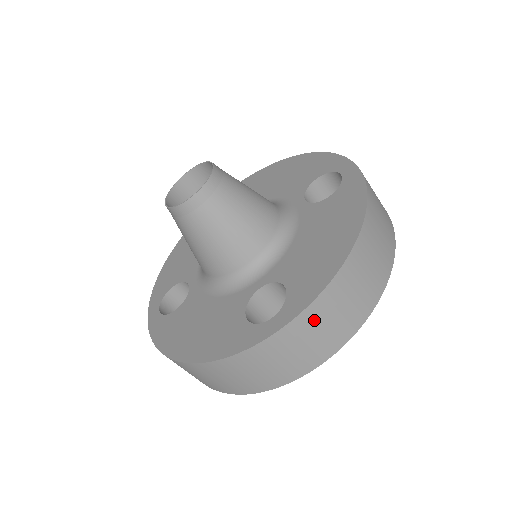
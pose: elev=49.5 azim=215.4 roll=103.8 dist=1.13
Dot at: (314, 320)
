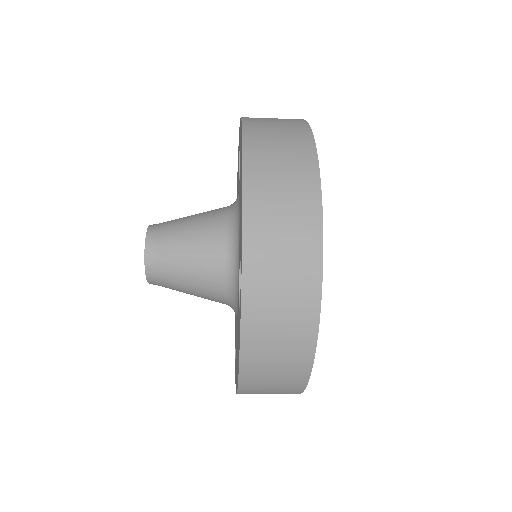
Dot at: (262, 261)
